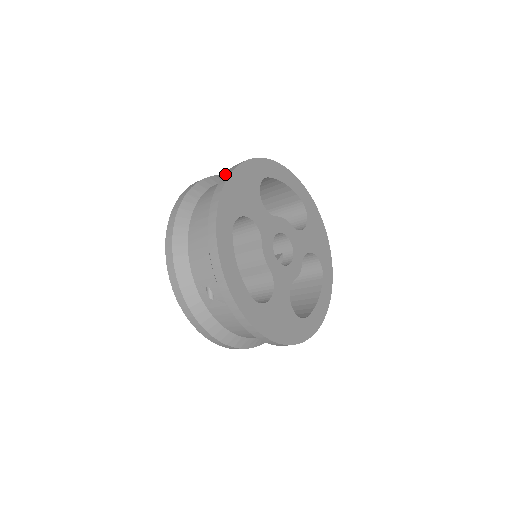
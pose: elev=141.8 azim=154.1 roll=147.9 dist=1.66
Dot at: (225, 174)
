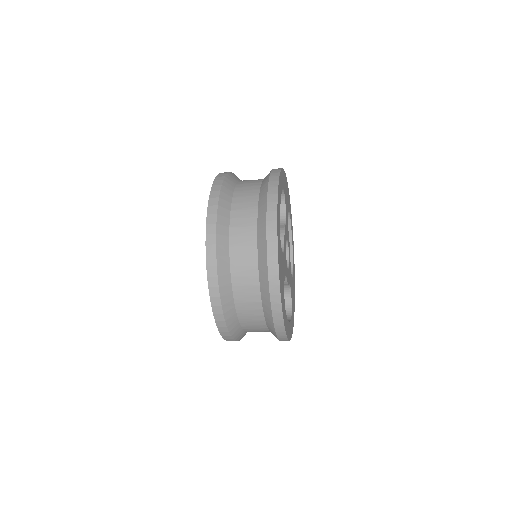
Dot at: (271, 279)
